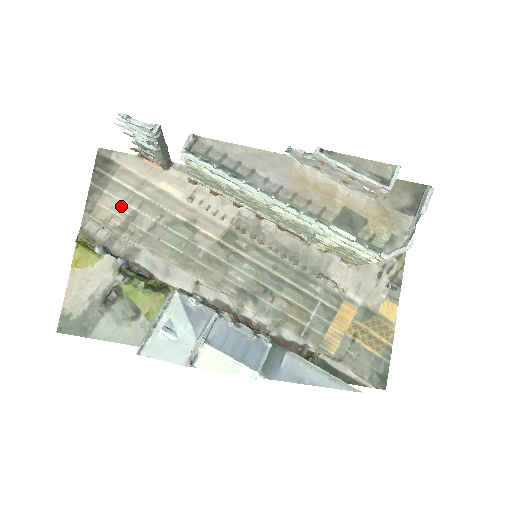
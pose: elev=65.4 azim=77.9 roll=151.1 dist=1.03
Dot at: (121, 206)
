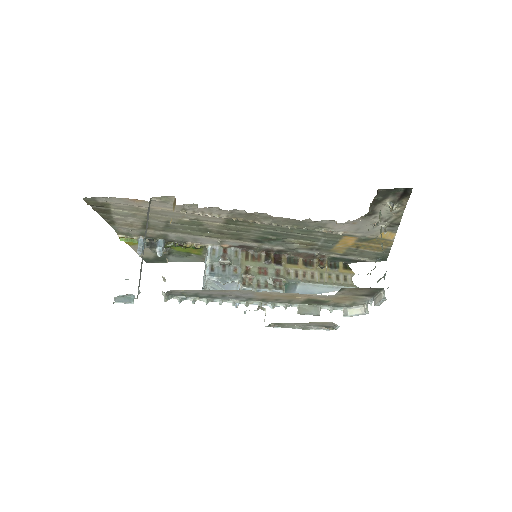
Dot at: (133, 220)
